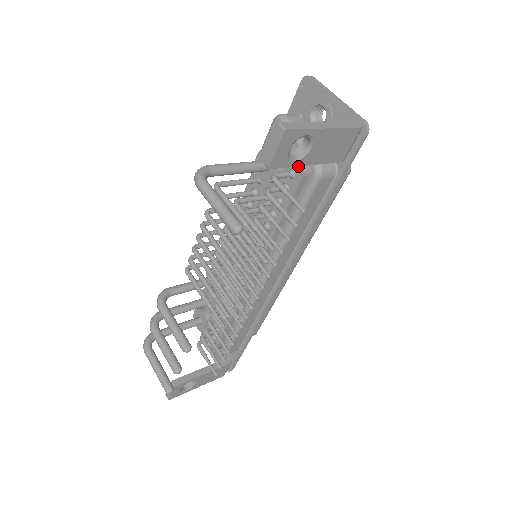
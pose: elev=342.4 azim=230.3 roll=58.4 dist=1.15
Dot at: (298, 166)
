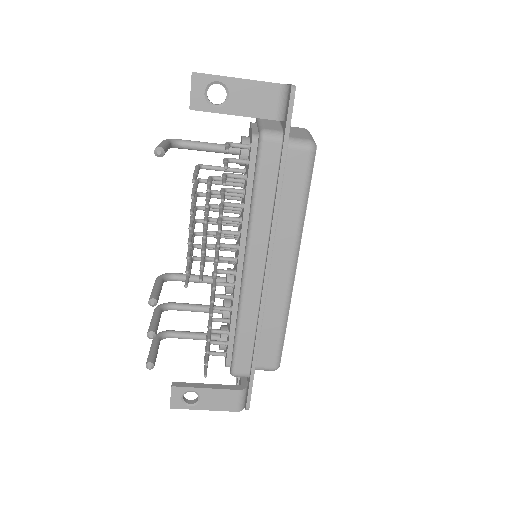
Dot at: (251, 137)
